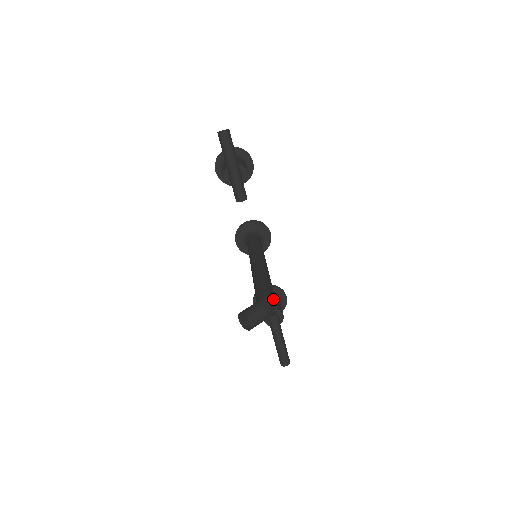
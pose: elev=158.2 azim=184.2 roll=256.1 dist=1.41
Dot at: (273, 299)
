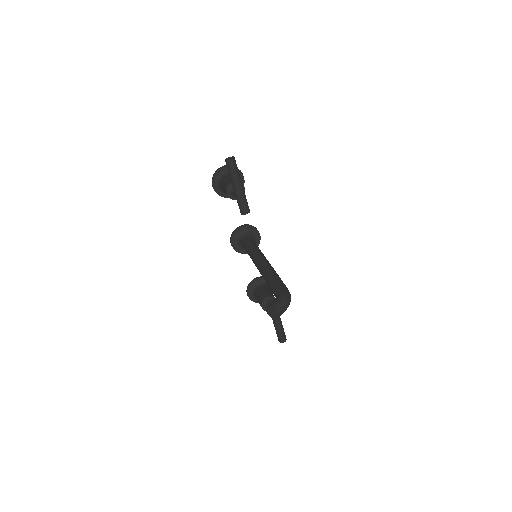
Dot at: (289, 293)
